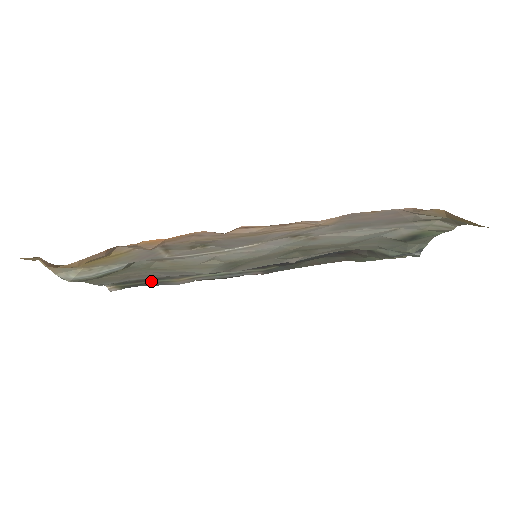
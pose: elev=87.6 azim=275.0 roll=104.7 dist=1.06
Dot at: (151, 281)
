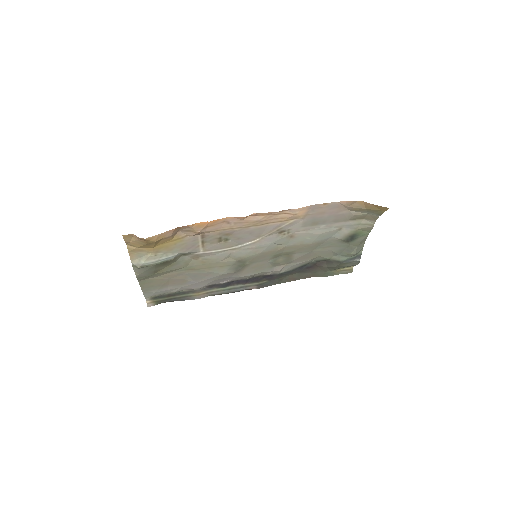
Dot at: (178, 296)
